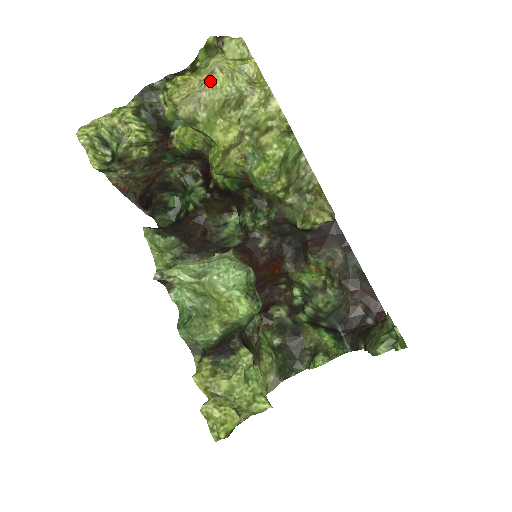
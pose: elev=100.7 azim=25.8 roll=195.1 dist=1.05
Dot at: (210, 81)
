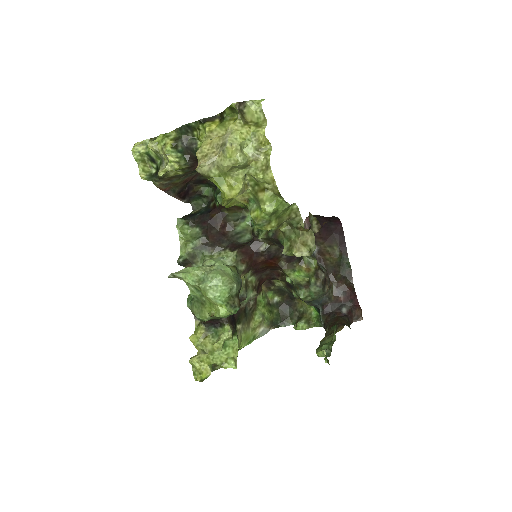
Dot at: (223, 151)
